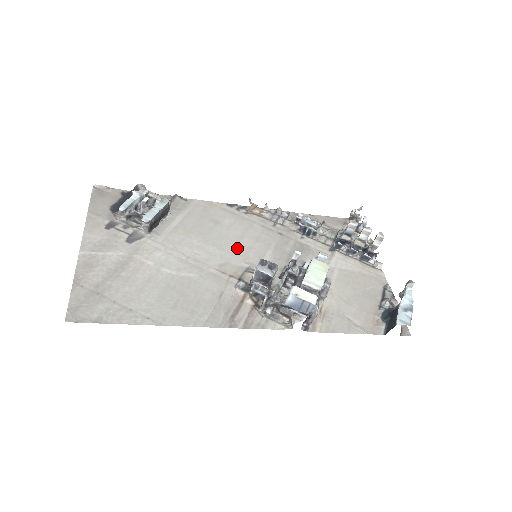
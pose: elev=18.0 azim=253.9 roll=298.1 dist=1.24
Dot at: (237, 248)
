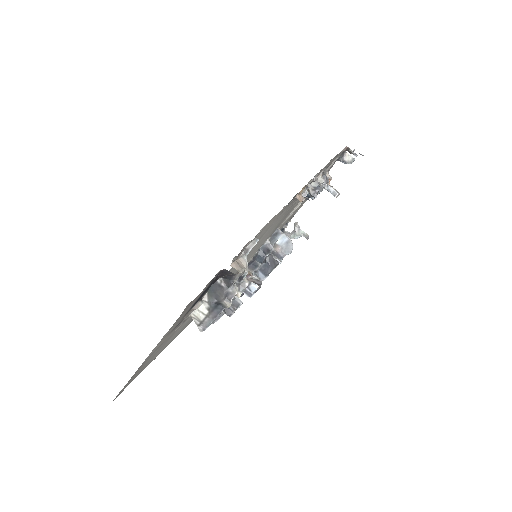
Dot at: occluded
